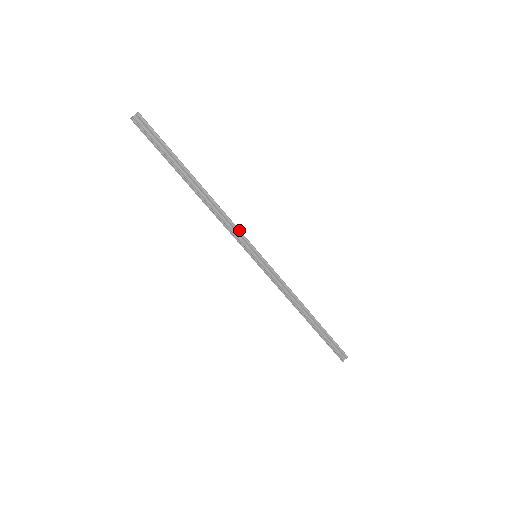
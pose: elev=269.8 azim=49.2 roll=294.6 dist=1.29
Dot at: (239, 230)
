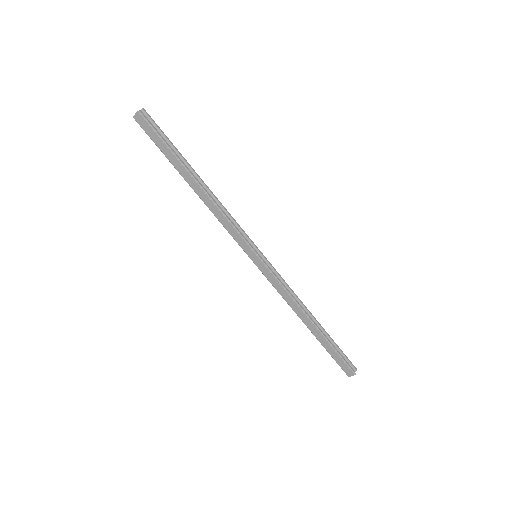
Dot at: (239, 225)
